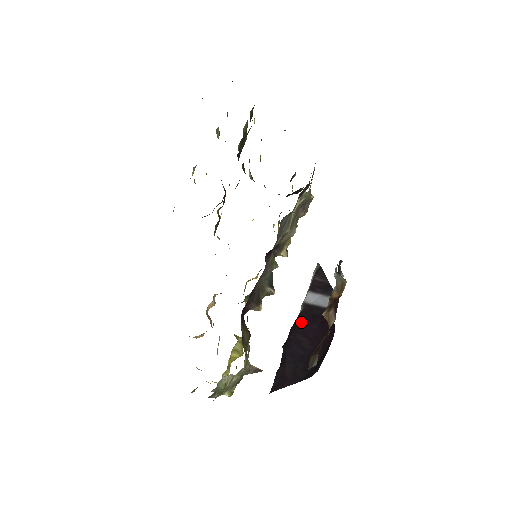
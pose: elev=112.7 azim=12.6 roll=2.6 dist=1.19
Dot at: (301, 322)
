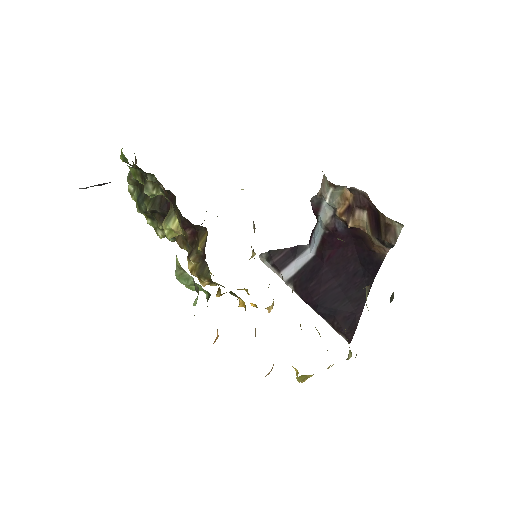
Dot at: (308, 285)
